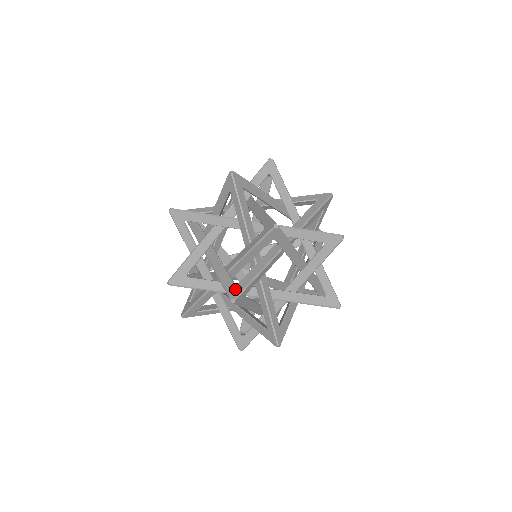
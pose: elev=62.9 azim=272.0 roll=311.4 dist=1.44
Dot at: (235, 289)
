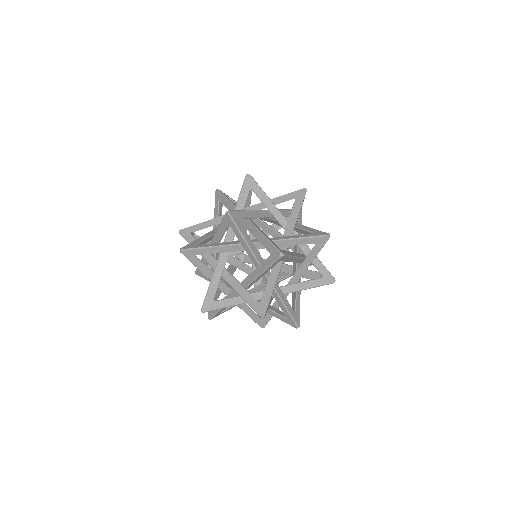
Dot at: (260, 307)
